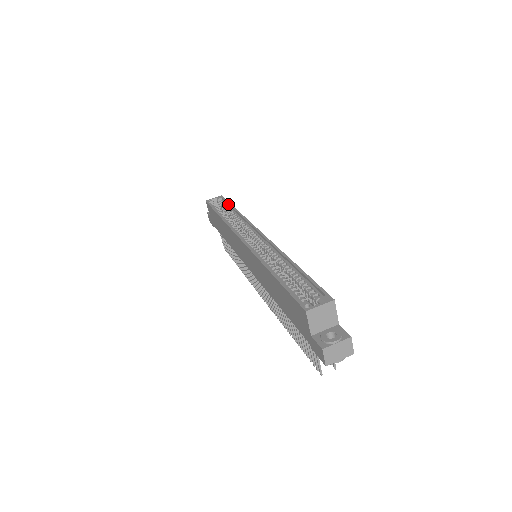
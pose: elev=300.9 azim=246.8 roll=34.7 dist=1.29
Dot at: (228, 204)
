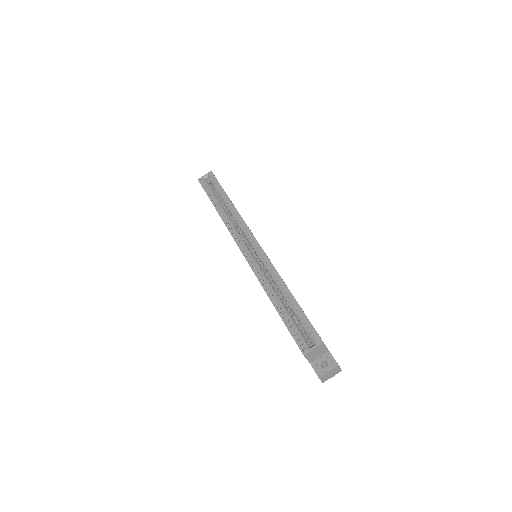
Dot at: (220, 188)
